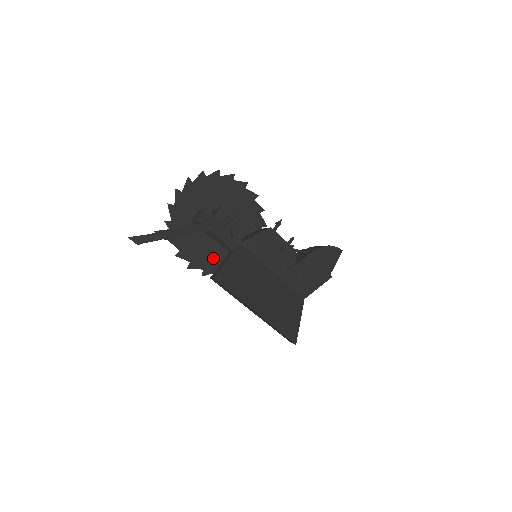
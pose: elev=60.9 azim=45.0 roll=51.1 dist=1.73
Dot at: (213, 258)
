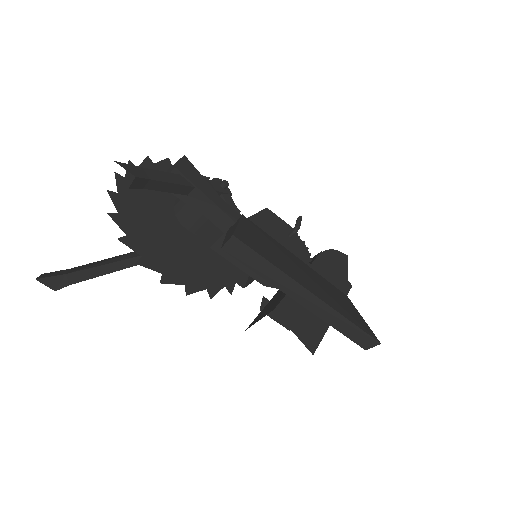
Dot at: (194, 269)
